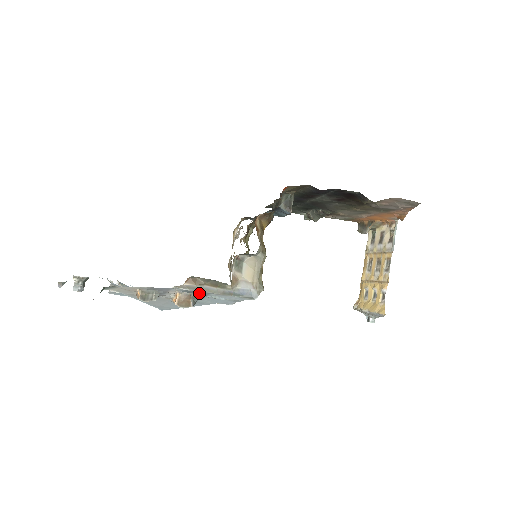
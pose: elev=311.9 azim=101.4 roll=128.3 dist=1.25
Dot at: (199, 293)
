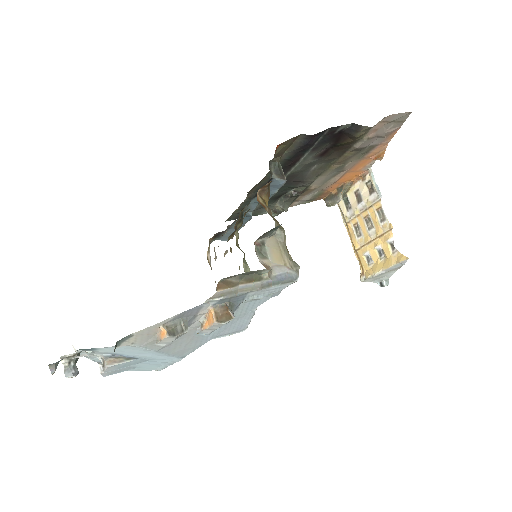
Dot at: (235, 298)
